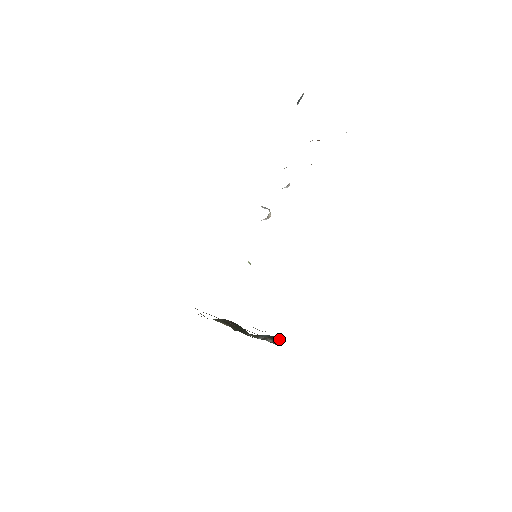
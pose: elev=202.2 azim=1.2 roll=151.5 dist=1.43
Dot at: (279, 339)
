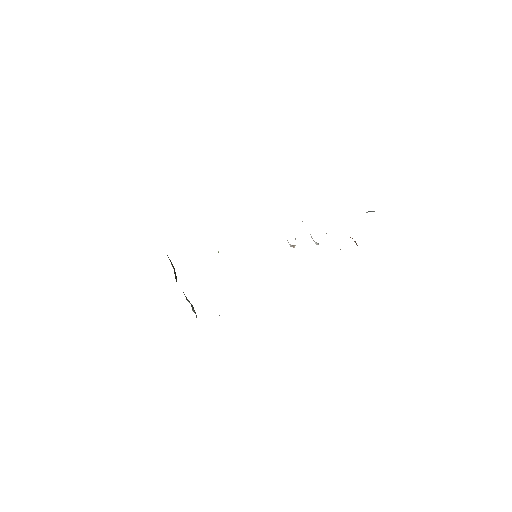
Dot at: occluded
